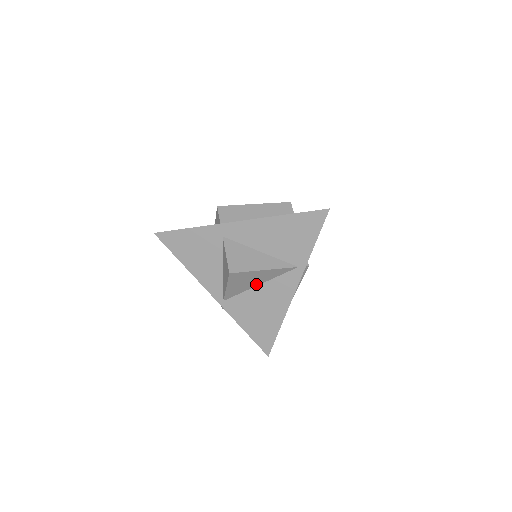
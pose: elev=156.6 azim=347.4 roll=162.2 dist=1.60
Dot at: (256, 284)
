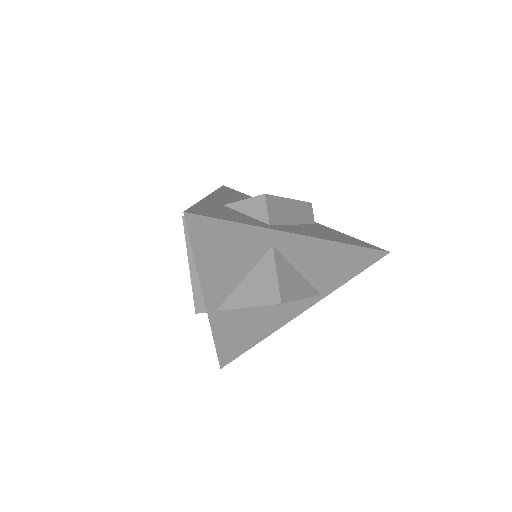
Dot at: occluded
